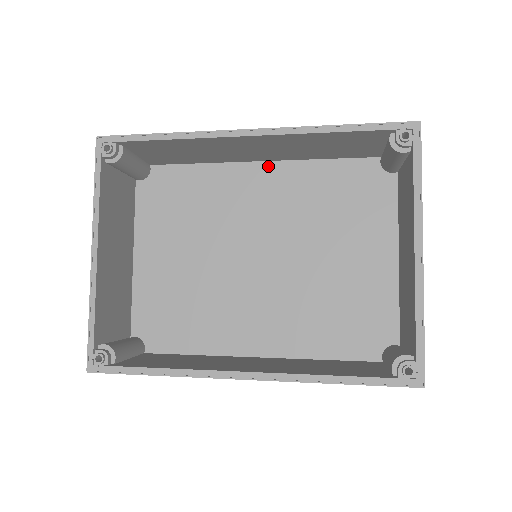
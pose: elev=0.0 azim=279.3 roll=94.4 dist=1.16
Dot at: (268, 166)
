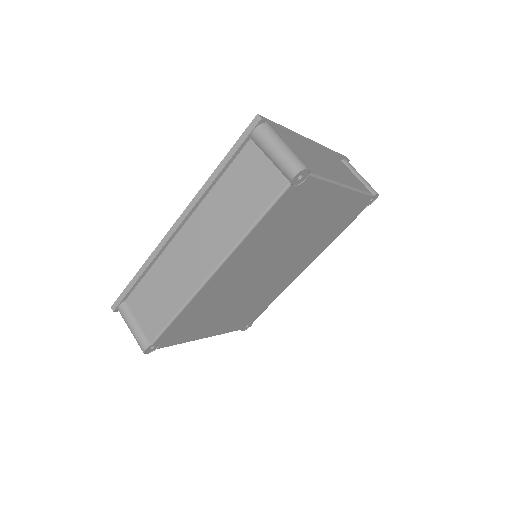
Dot at: (307, 264)
